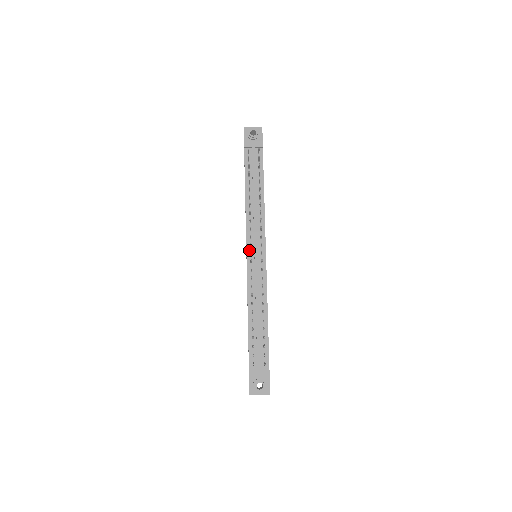
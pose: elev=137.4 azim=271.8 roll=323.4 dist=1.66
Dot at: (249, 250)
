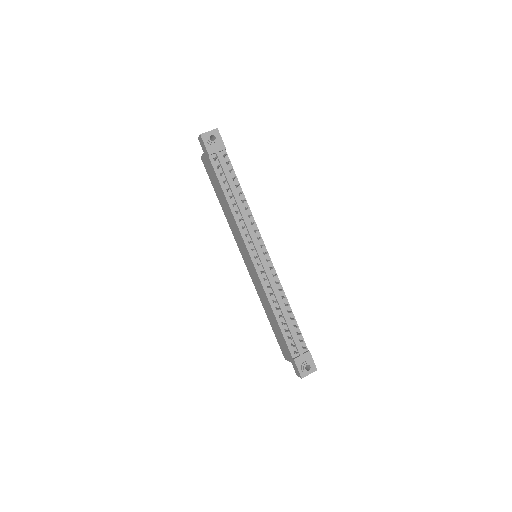
Dot at: (252, 255)
